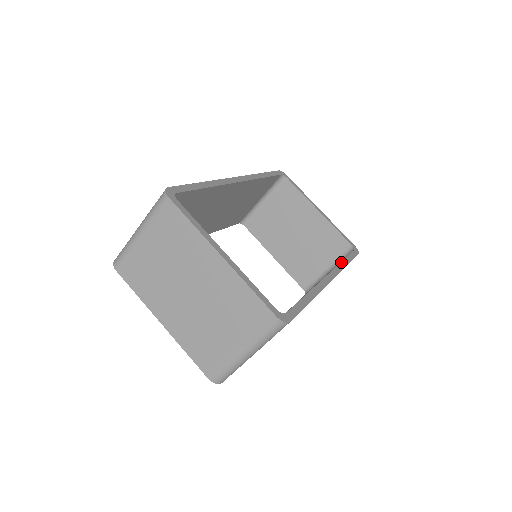
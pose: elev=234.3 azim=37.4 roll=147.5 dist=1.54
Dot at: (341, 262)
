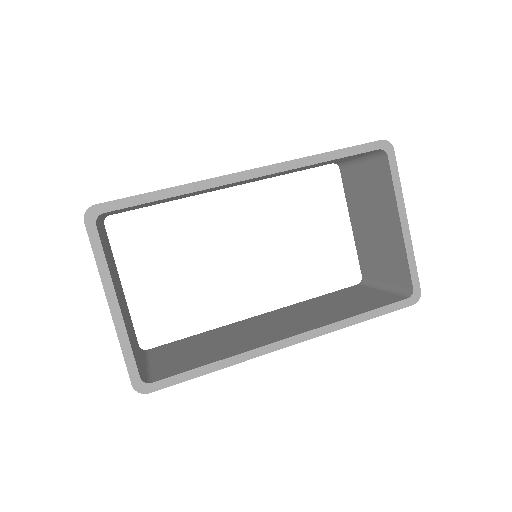
Dot at: (346, 319)
